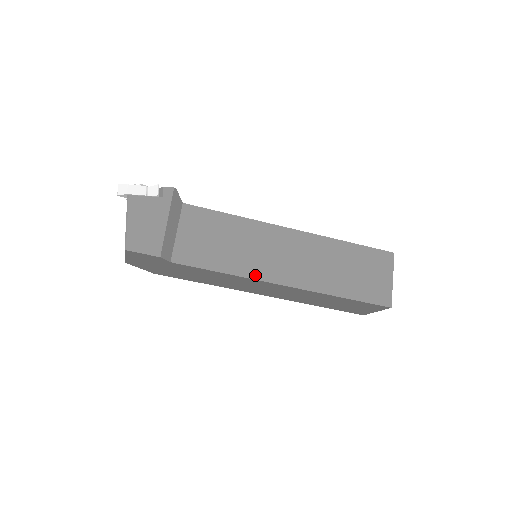
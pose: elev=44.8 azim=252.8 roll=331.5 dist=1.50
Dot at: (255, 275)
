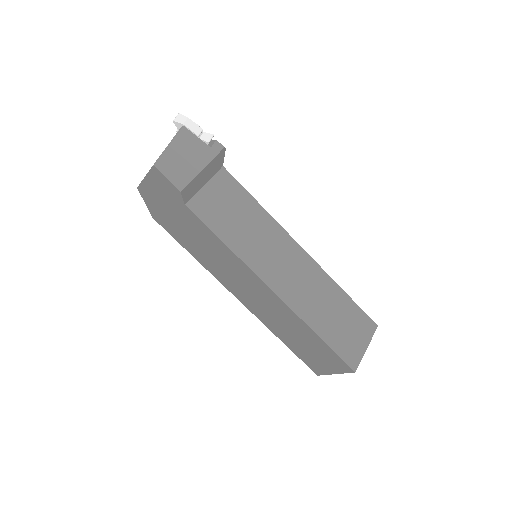
Dot at: (252, 265)
